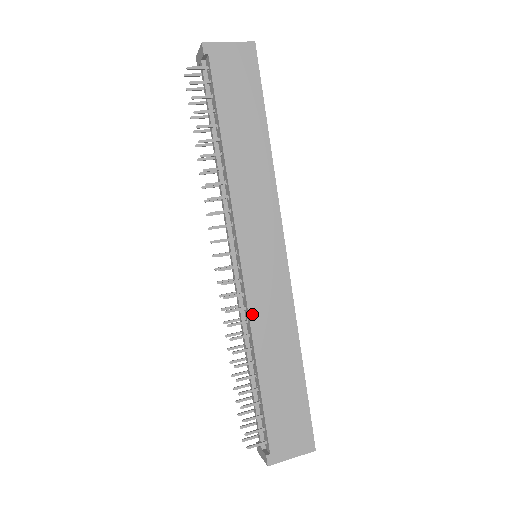
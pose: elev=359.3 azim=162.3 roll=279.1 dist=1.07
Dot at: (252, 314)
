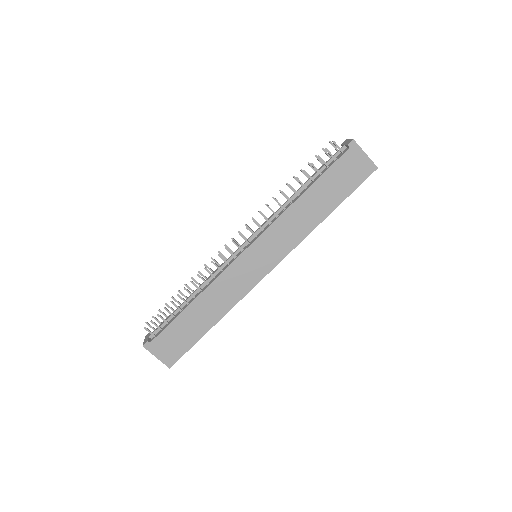
Dot at: (221, 277)
